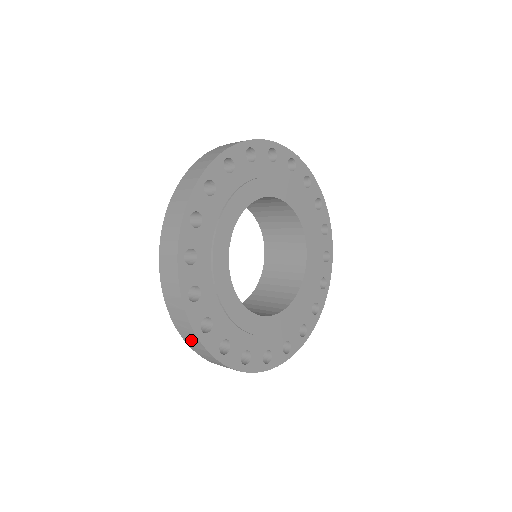
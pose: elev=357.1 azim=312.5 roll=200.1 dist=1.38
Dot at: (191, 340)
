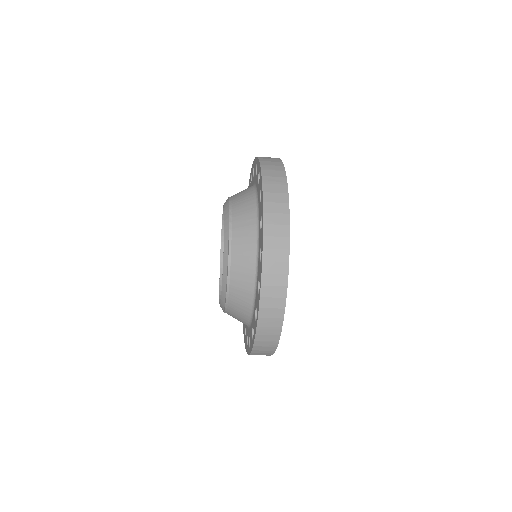
Dot at: (275, 192)
